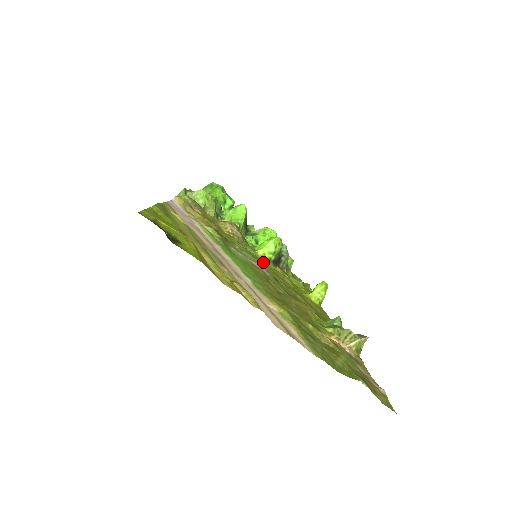
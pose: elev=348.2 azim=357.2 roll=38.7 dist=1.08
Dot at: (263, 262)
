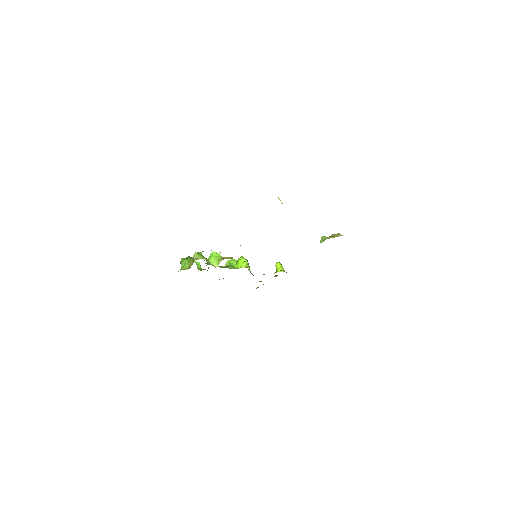
Dot at: occluded
